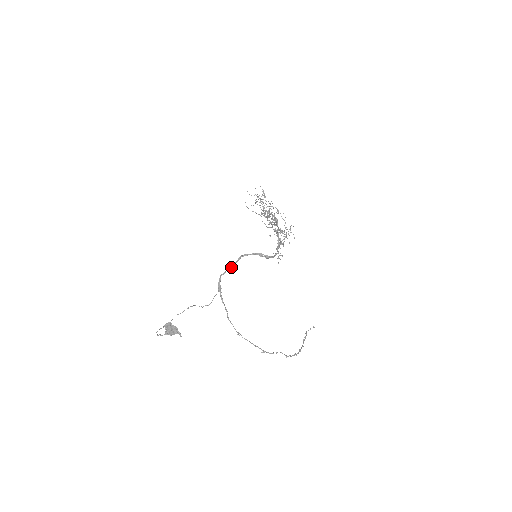
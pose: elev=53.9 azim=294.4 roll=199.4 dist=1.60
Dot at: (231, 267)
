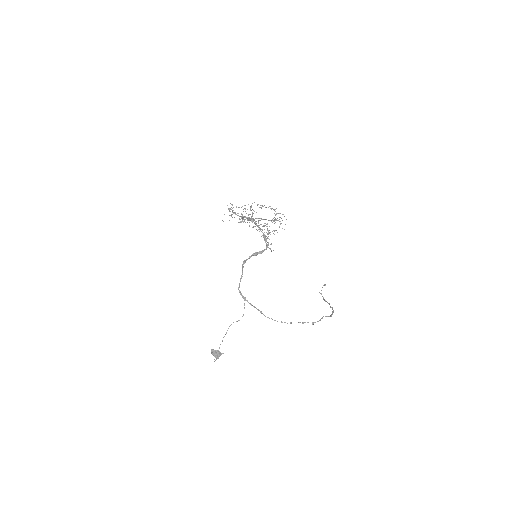
Dot at: (241, 277)
